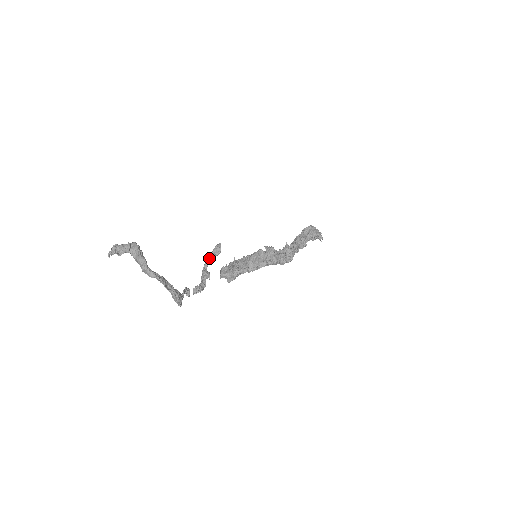
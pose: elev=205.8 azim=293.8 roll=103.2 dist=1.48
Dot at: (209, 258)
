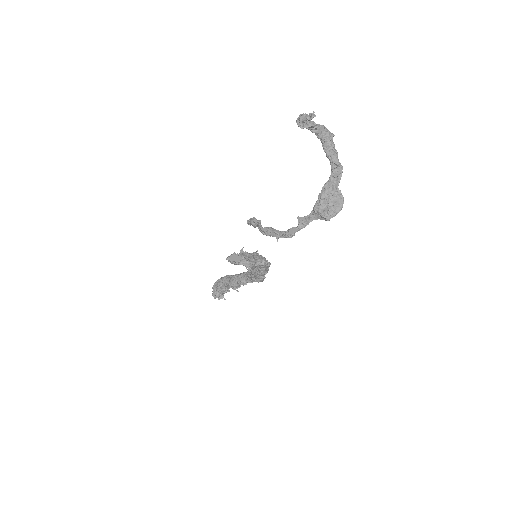
Dot at: occluded
